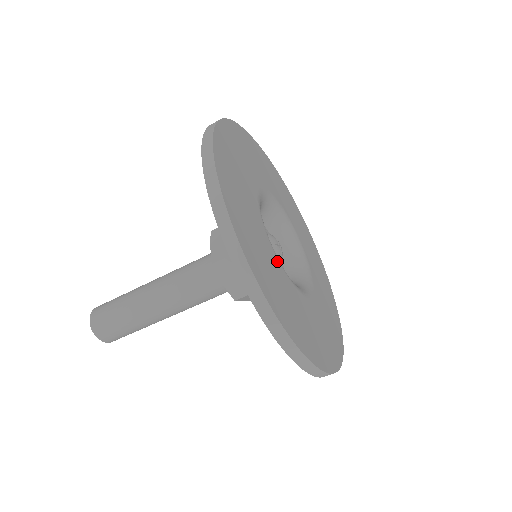
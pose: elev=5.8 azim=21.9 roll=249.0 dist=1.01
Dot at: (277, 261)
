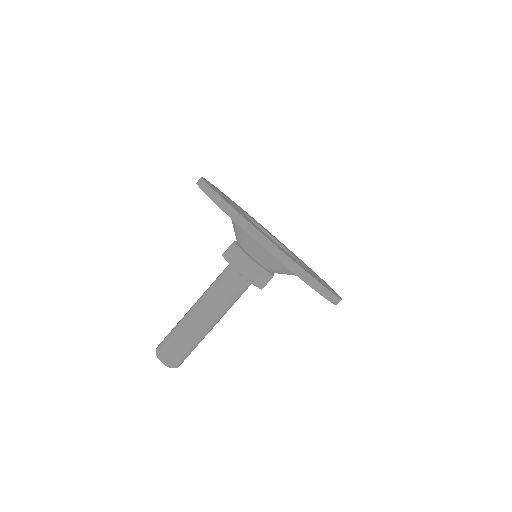
Dot at: (251, 221)
